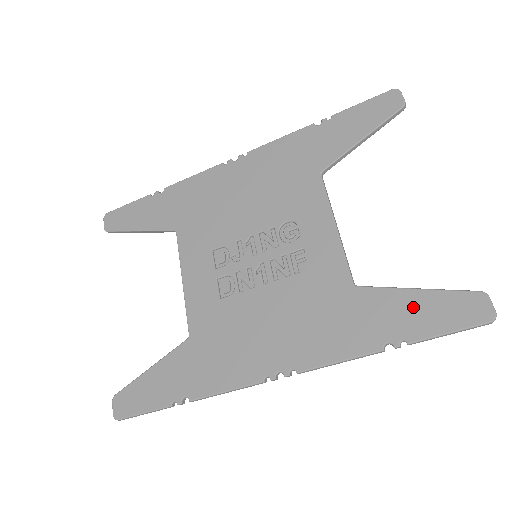
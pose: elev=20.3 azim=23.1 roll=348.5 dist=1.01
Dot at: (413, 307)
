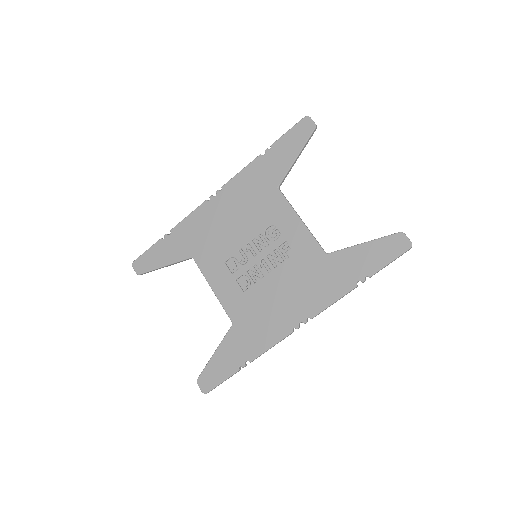
Dot at: (365, 255)
